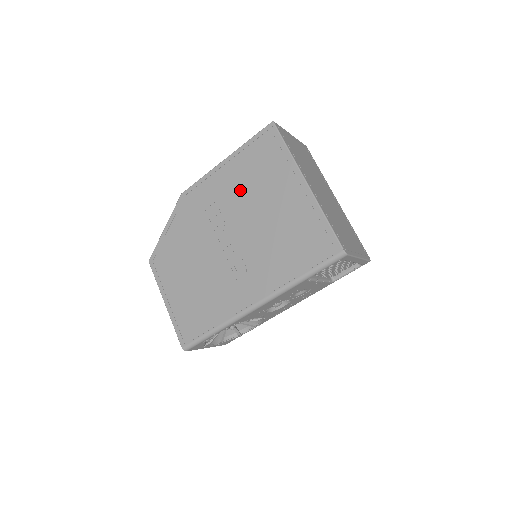
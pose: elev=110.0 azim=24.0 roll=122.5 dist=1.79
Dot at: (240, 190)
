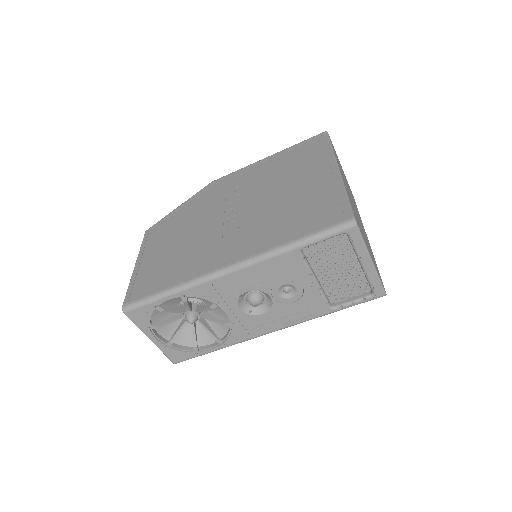
Dot at: (269, 176)
